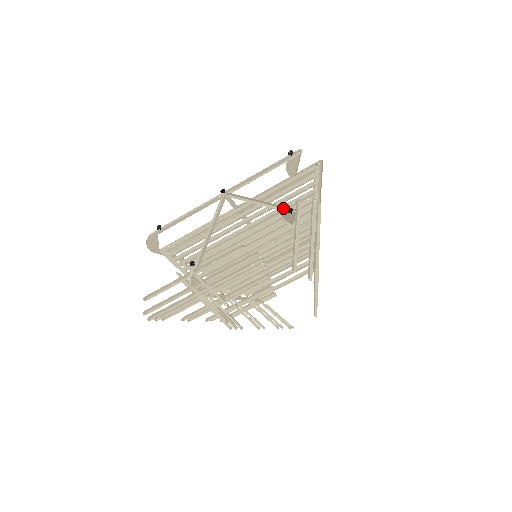
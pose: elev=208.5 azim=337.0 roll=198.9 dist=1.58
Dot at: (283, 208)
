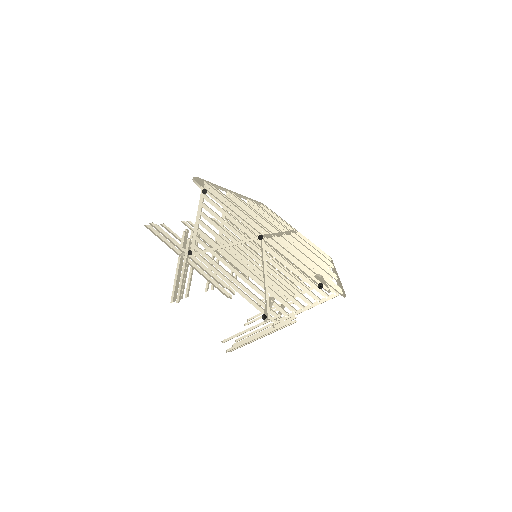
Dot at: occluded
